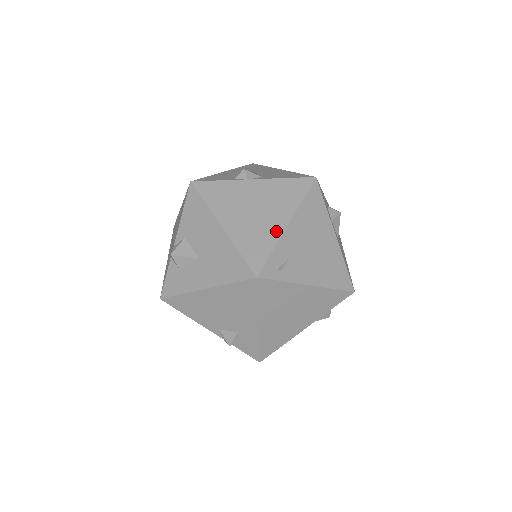
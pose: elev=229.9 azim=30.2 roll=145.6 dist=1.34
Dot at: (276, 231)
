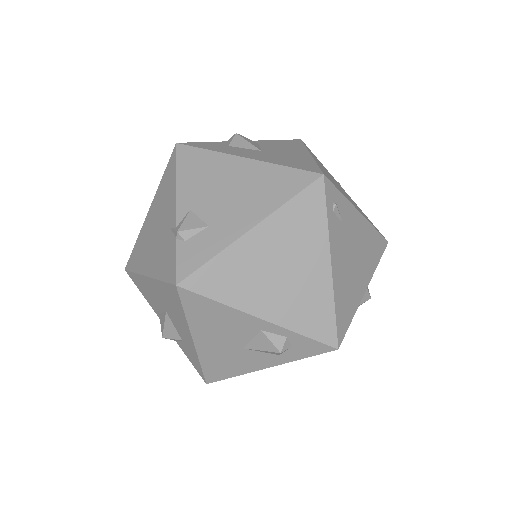
Dot at: occluded
